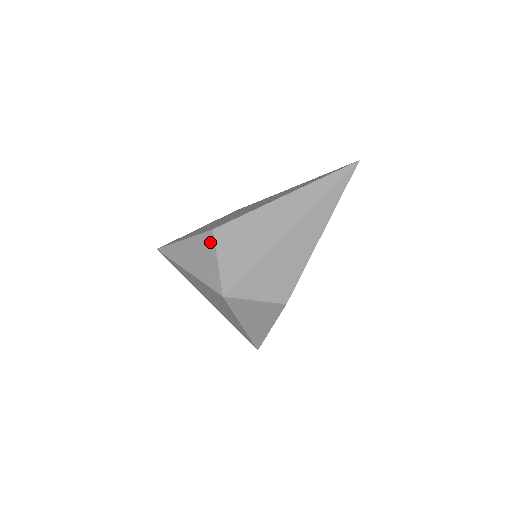
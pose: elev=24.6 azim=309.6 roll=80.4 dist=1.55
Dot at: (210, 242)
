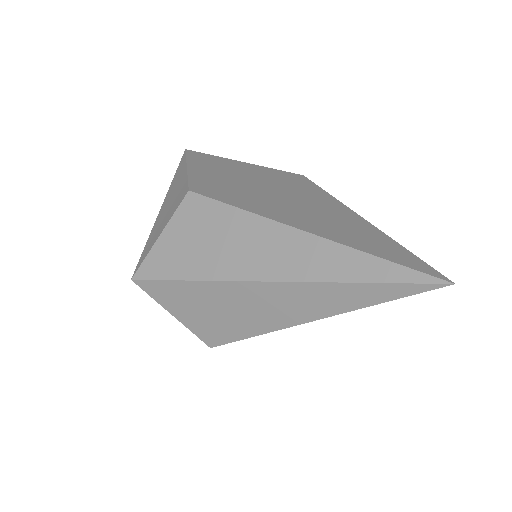
Dot at: (178, 203)
